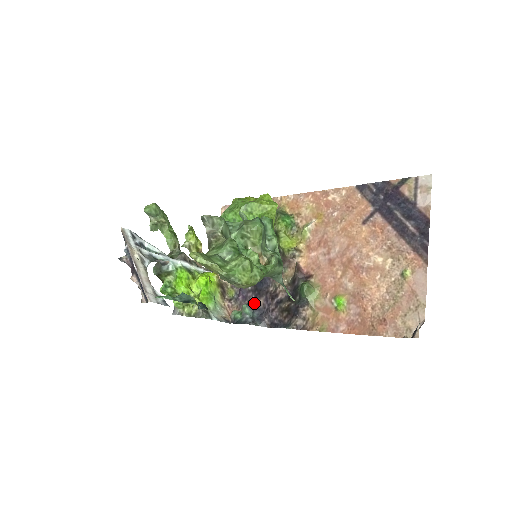
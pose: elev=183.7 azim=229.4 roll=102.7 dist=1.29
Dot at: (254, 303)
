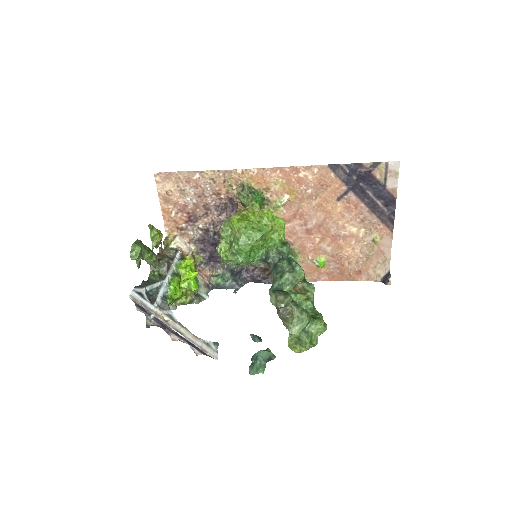
Dot at: (233, 269)
